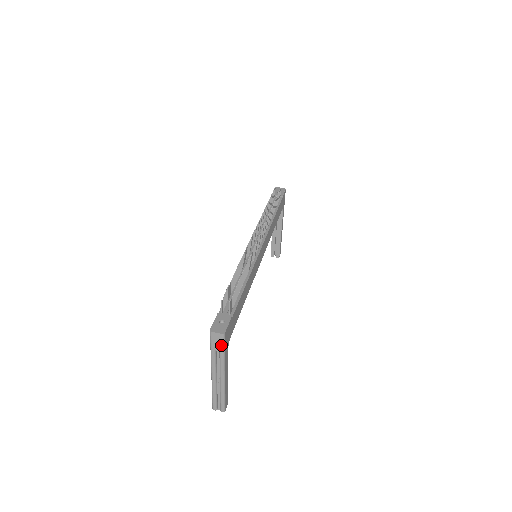
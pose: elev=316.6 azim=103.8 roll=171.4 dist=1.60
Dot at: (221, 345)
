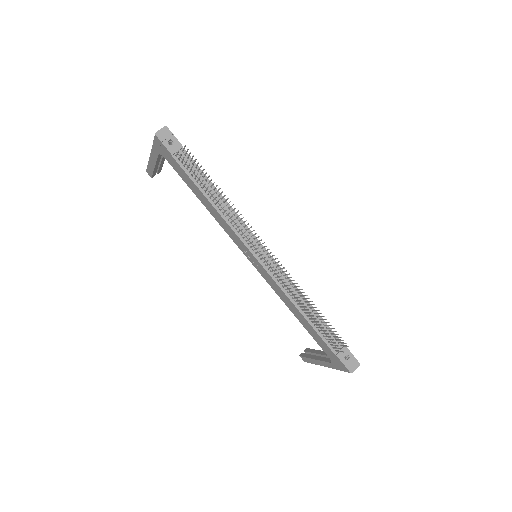
Dot at: occluded
